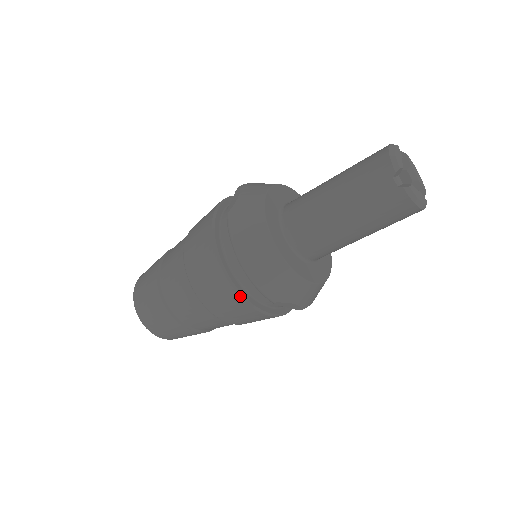
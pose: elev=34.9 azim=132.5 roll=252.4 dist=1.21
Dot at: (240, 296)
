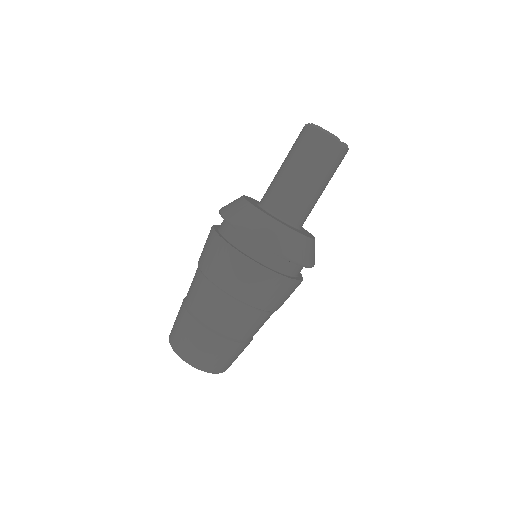
Dot at: (216, 235)
